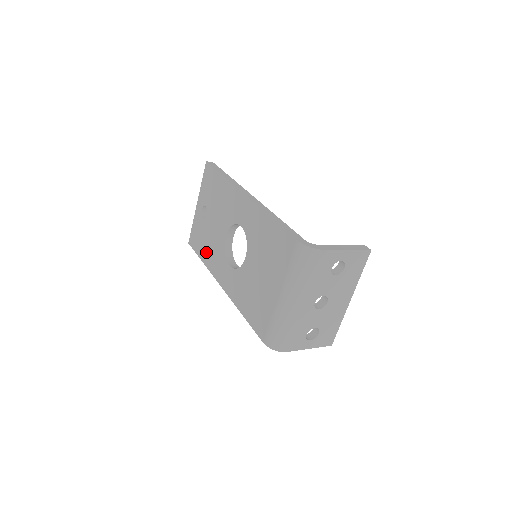
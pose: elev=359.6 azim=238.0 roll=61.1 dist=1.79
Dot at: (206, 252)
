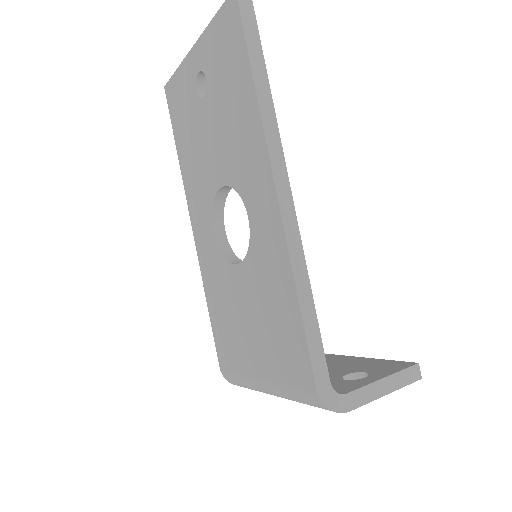
Dot at: (186, 151)
